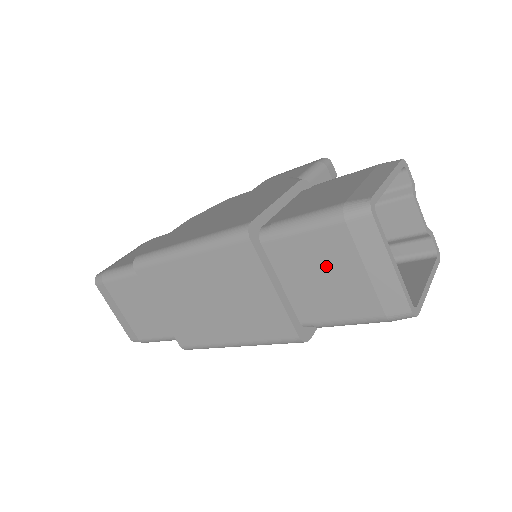
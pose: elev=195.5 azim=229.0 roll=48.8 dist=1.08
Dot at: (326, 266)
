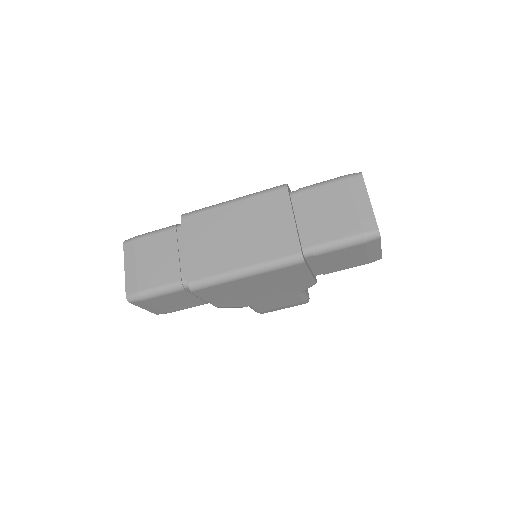
Dot at: (330, 205)
